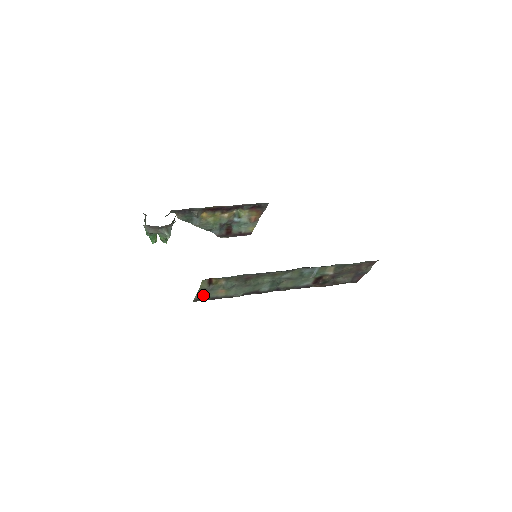
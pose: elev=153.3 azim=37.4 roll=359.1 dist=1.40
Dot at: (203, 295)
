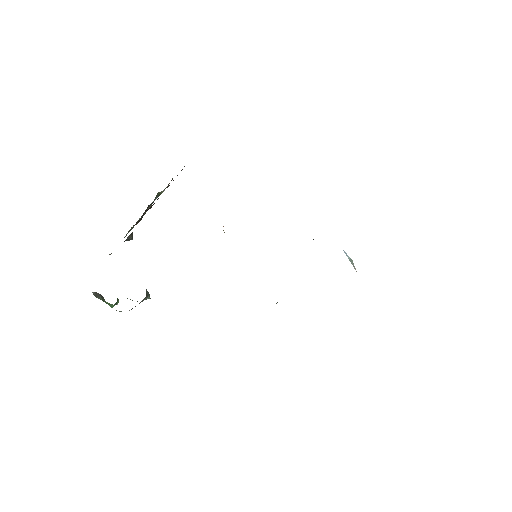
Dot at: occluded
